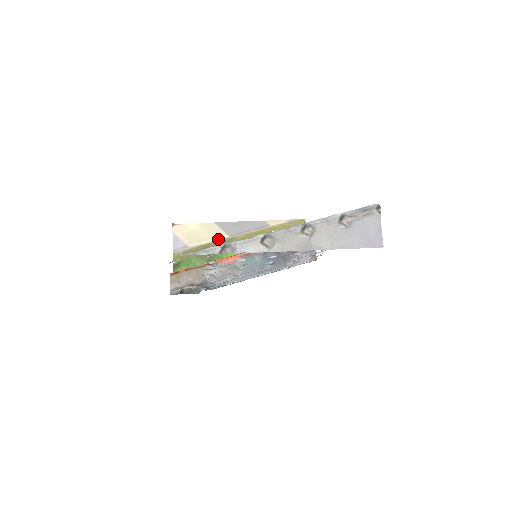
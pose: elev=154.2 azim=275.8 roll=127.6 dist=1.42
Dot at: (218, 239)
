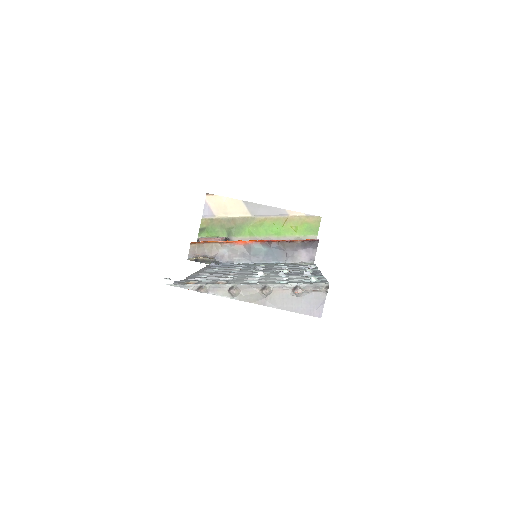
Dot at: (242, 216)
